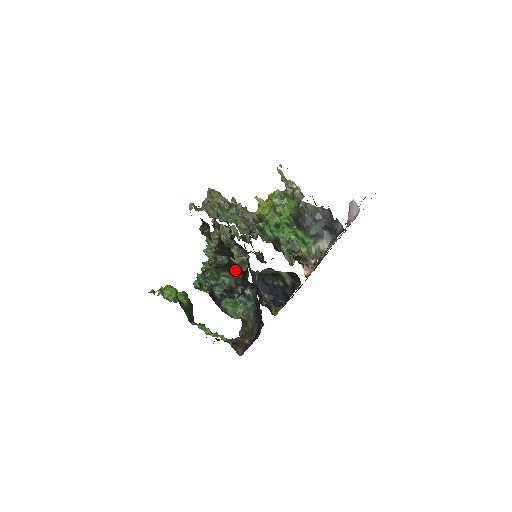
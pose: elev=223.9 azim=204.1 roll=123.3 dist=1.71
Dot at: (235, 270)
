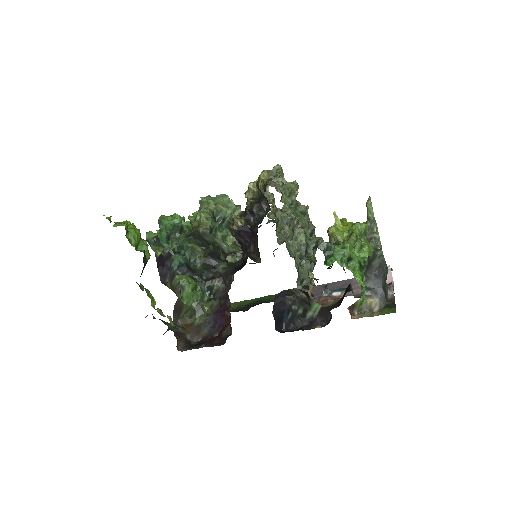
Dot at: (213, 252)
